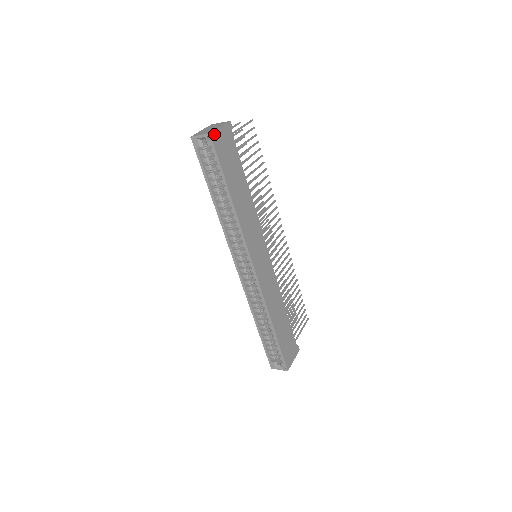
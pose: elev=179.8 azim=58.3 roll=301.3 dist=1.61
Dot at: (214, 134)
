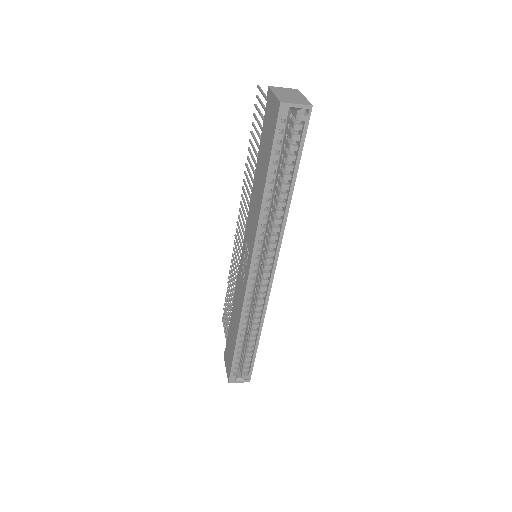
Dot at: (309, 106)
